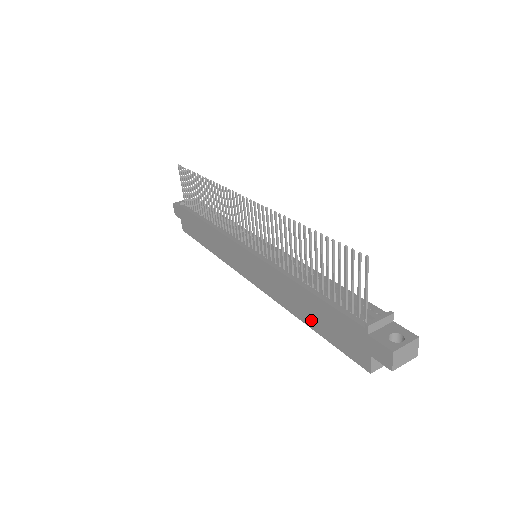
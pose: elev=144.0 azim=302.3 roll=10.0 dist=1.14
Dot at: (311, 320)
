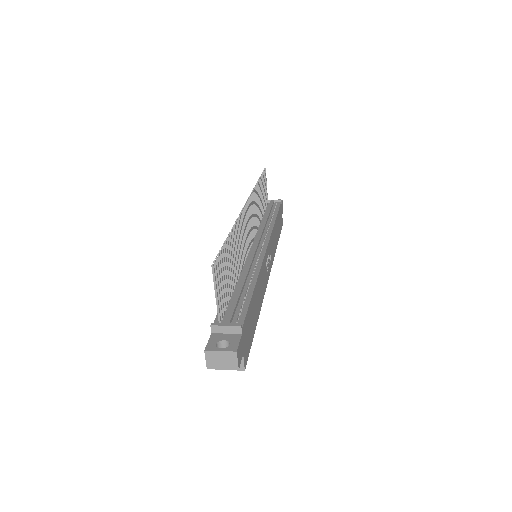
Dot at: occluded
